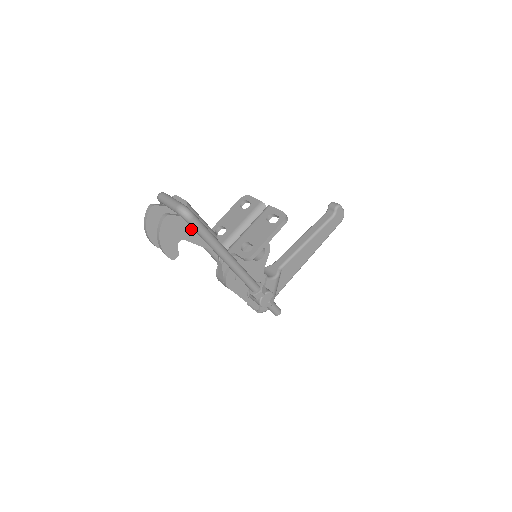
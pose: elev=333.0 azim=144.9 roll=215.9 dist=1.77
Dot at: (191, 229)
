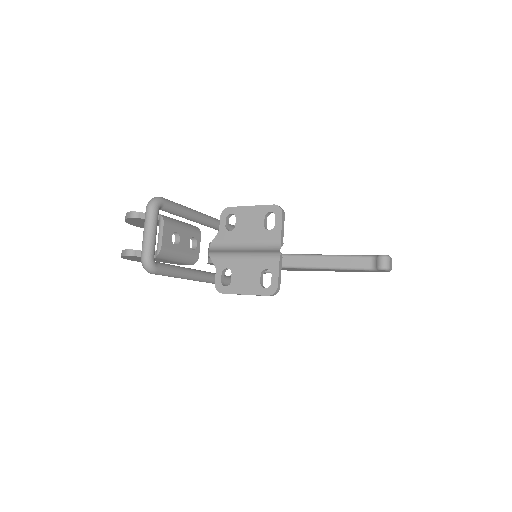
Dot at: (161, 260)
